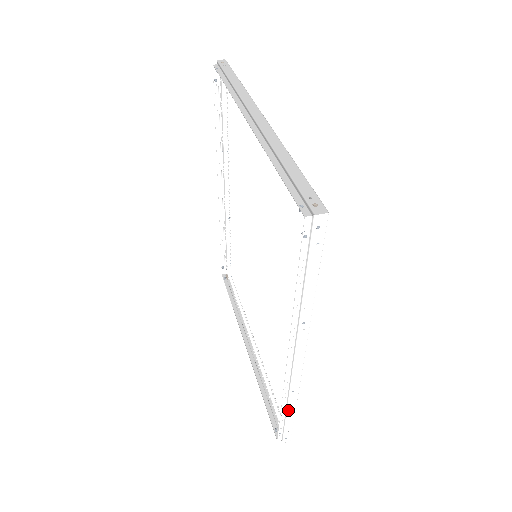
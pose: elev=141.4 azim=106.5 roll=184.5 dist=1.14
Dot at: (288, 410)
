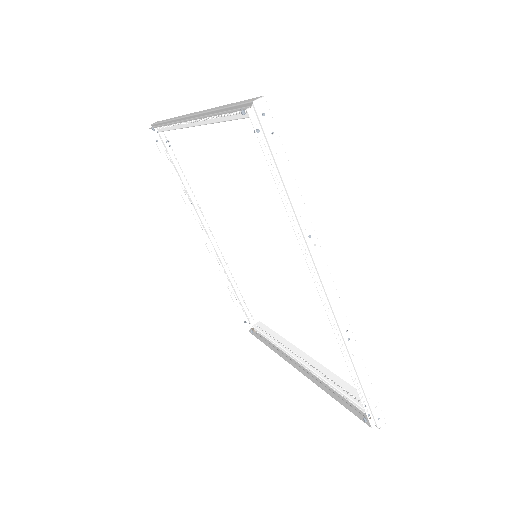
Dot at: (358, 371)
